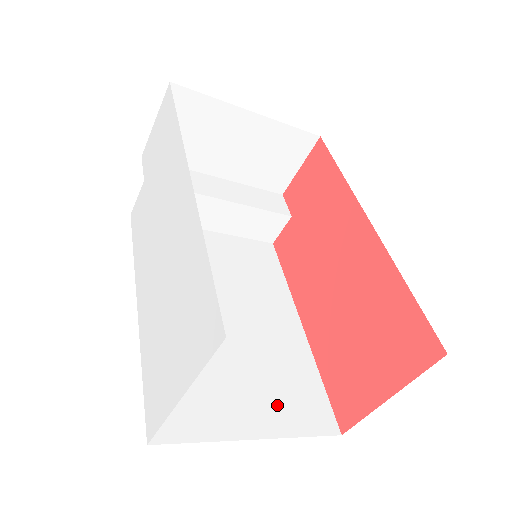
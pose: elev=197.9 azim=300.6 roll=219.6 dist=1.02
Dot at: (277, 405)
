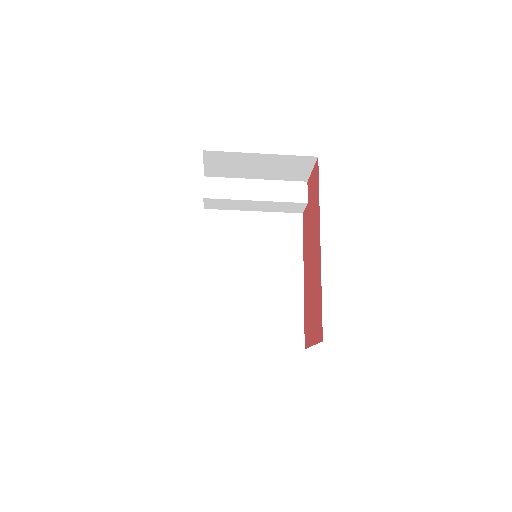
Dot at: (269, 331)
